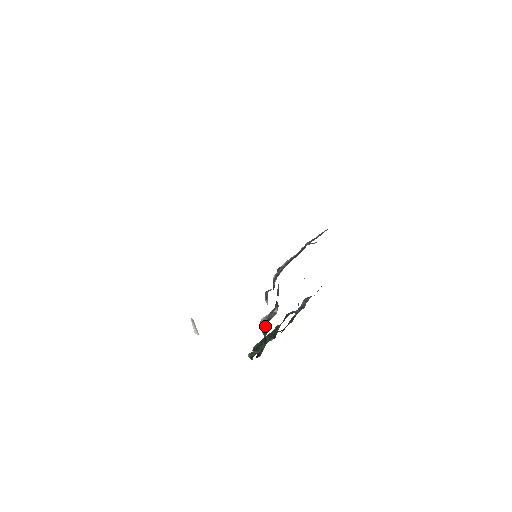
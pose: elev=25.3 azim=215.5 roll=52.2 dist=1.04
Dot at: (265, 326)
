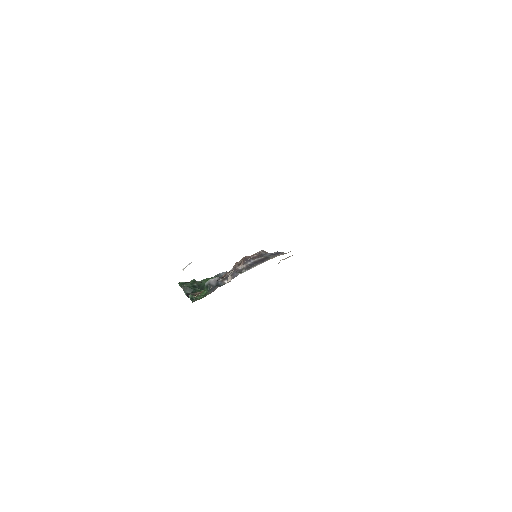
Dot at: (213, 286)
